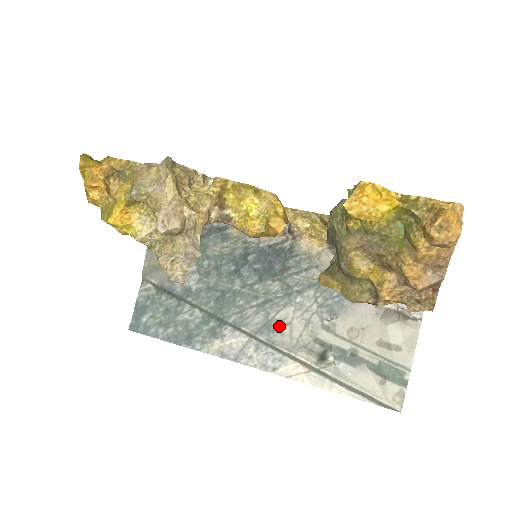
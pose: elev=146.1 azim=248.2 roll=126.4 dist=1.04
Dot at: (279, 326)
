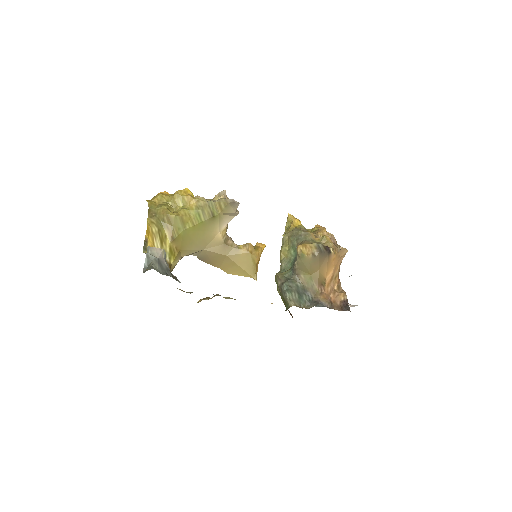
Dot at: occluded
